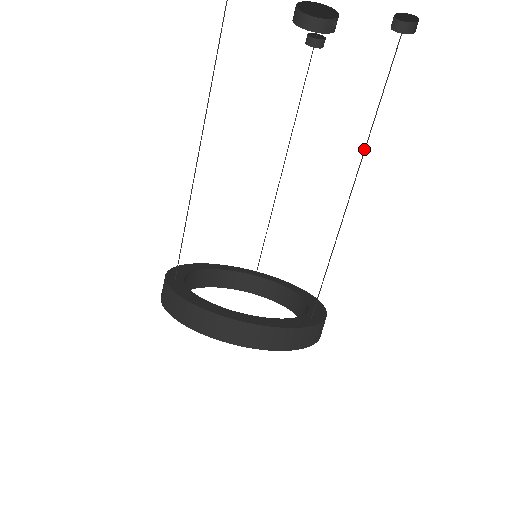
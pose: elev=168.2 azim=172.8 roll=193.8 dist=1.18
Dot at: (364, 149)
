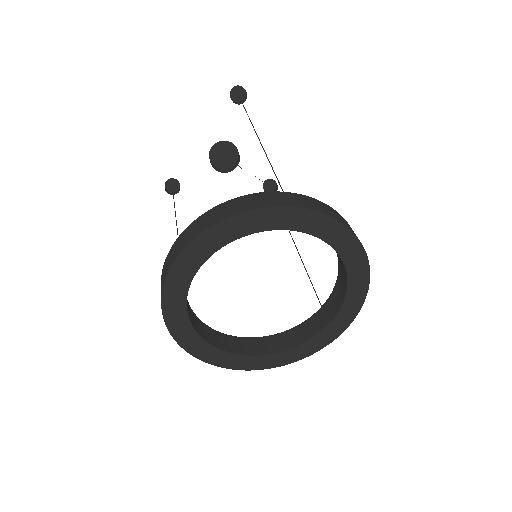
Dot at: occluded
